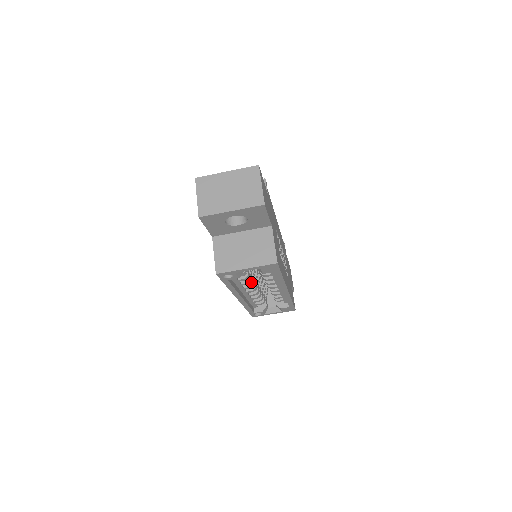
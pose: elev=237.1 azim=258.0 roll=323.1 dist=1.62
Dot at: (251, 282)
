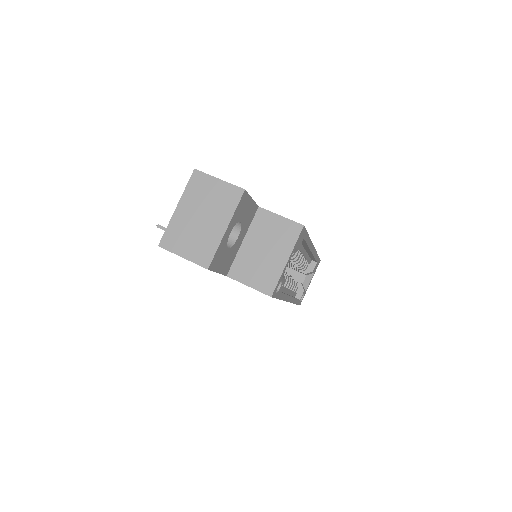
Dot at: occluded
